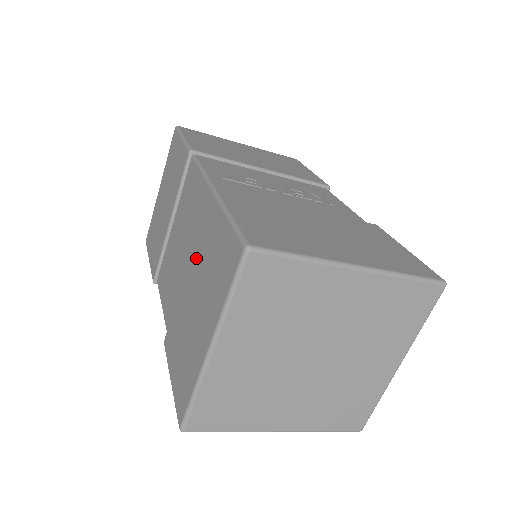
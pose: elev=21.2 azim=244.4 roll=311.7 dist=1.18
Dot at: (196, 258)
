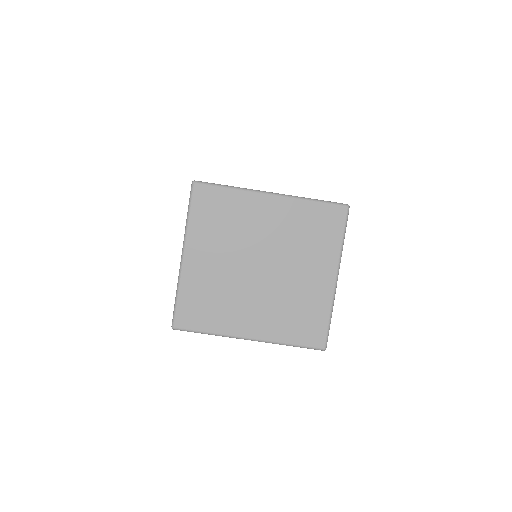
Dot at: occluded
